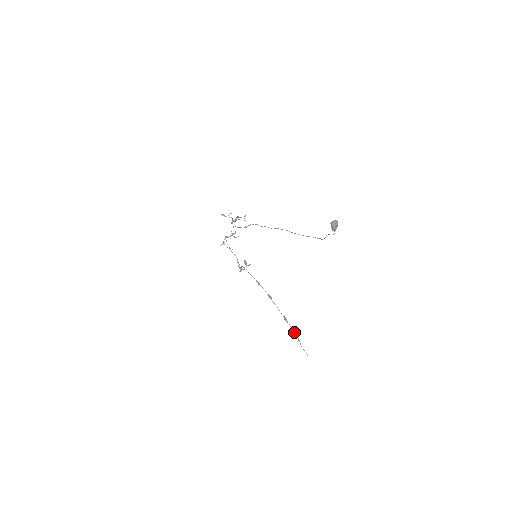
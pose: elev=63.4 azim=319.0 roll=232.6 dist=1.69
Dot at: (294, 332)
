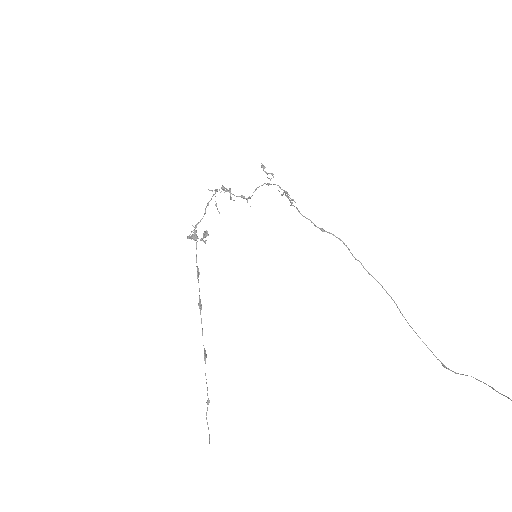
Dot at: occluded
